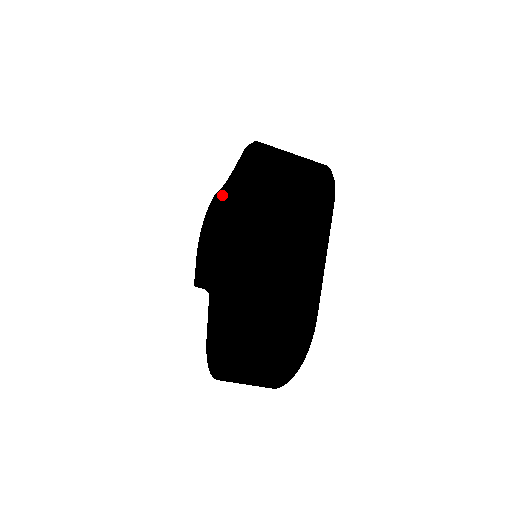
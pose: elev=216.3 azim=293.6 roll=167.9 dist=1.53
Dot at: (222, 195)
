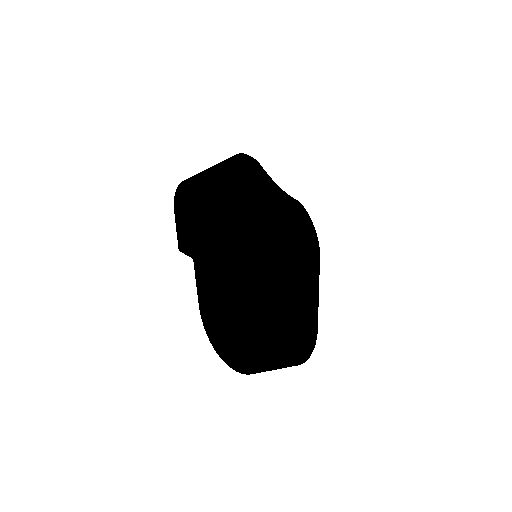
Dot at: occluded
